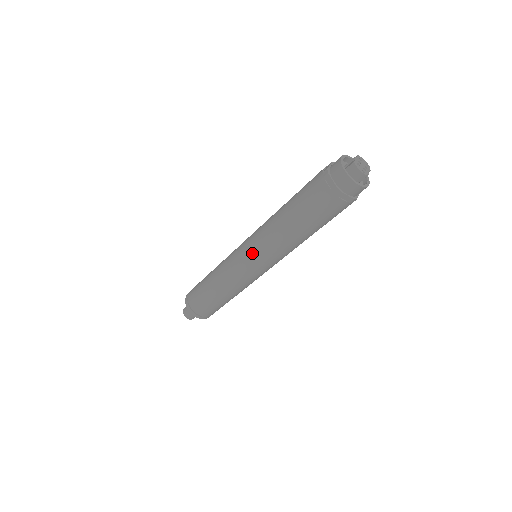
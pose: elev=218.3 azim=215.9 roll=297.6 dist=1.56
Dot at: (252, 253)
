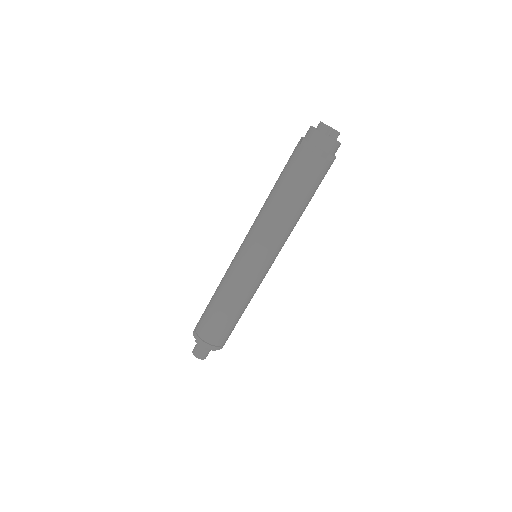
Dot at: (246, 237)
